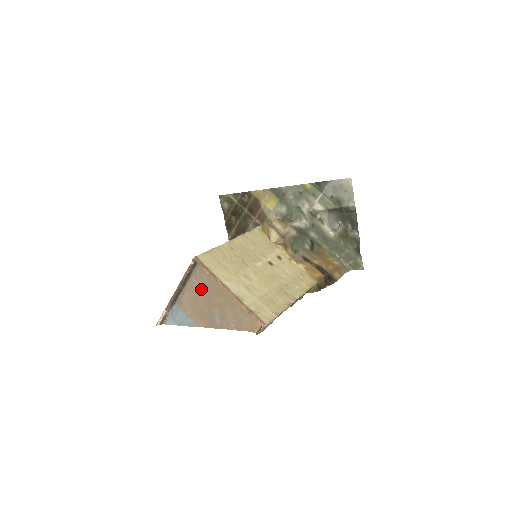
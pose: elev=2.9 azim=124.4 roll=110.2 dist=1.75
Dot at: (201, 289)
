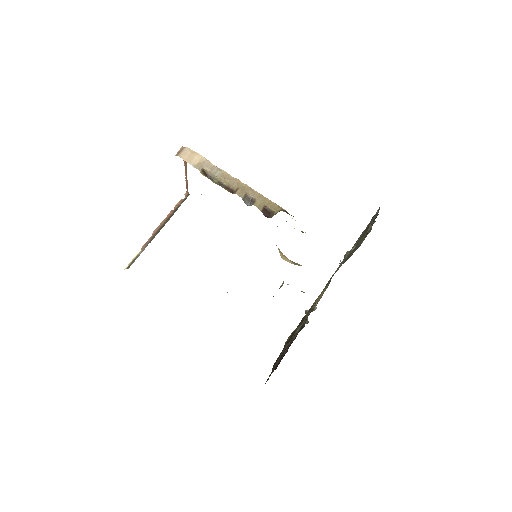
Dot at: occluded
